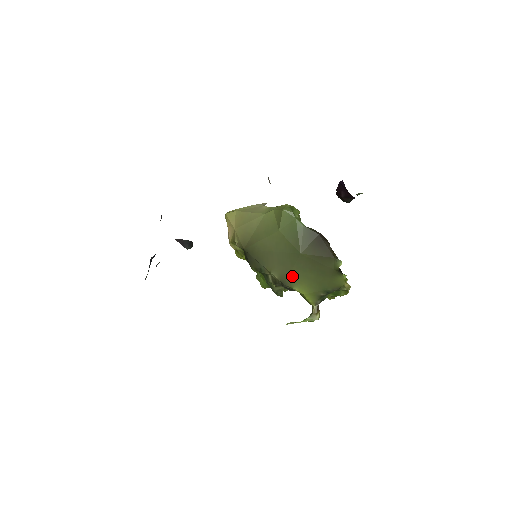
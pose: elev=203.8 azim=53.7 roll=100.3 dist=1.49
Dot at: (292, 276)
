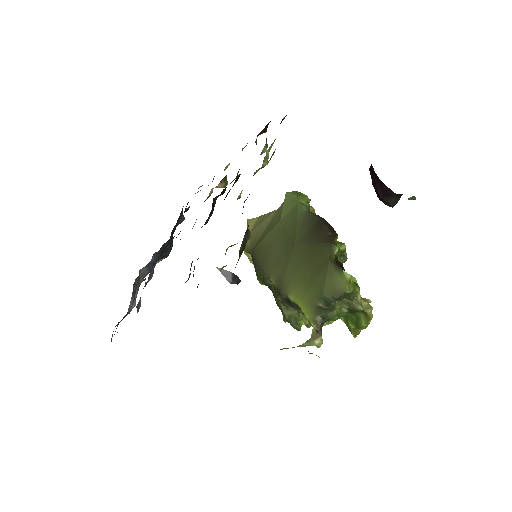
Dot at: (287, 278)
